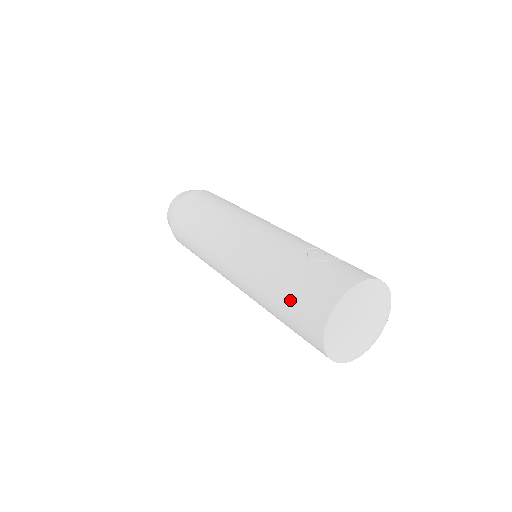
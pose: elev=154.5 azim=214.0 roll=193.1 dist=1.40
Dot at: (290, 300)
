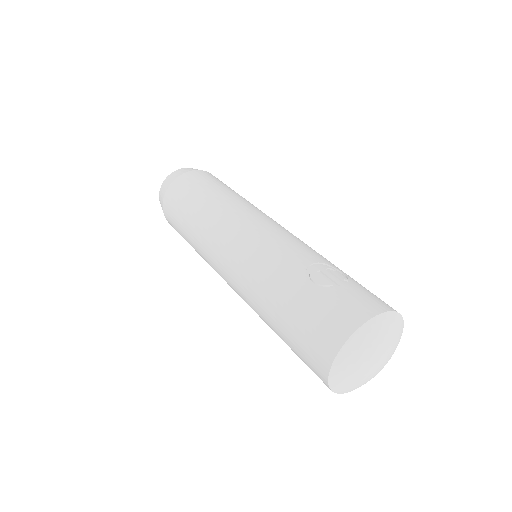
Dot at: (291, 331)
